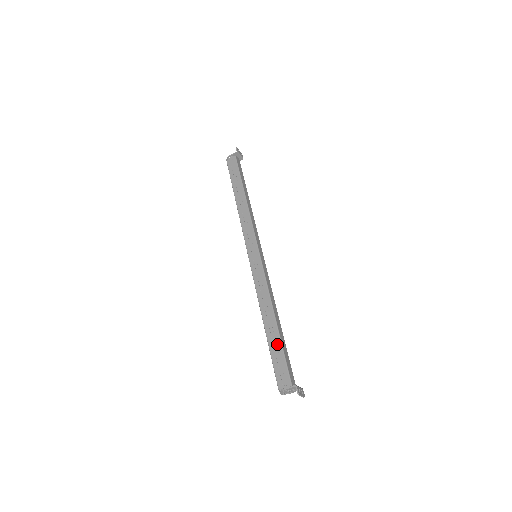
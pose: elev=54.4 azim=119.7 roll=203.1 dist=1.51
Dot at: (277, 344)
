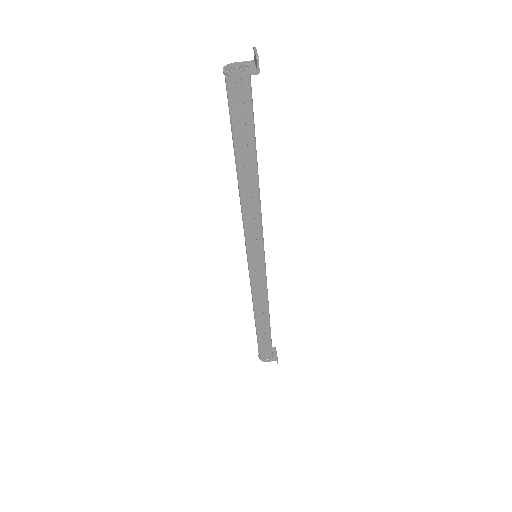
Dot at: occluded
